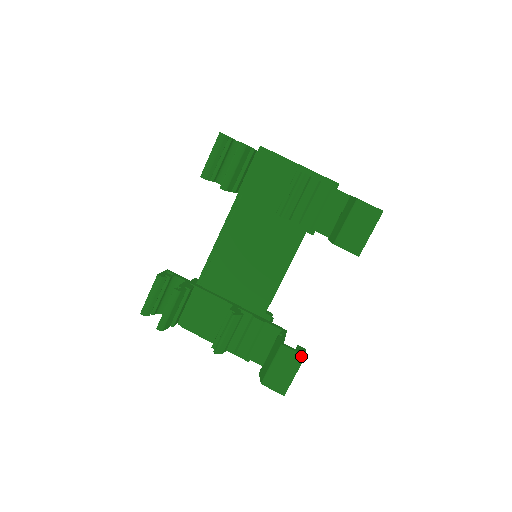
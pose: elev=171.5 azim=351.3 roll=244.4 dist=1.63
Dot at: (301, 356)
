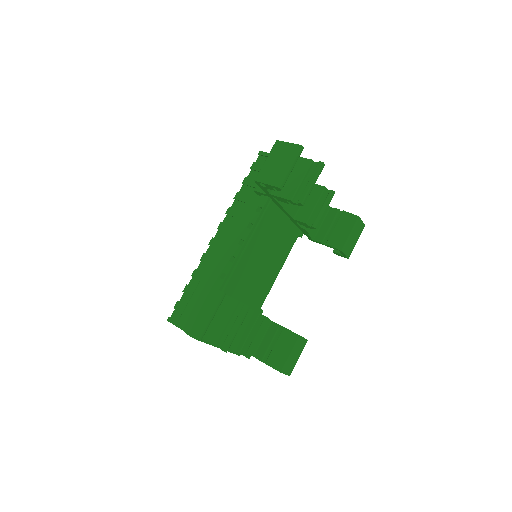
Dot at: occluded
